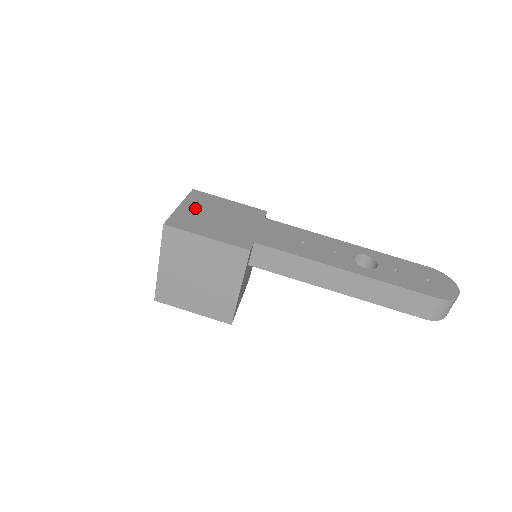
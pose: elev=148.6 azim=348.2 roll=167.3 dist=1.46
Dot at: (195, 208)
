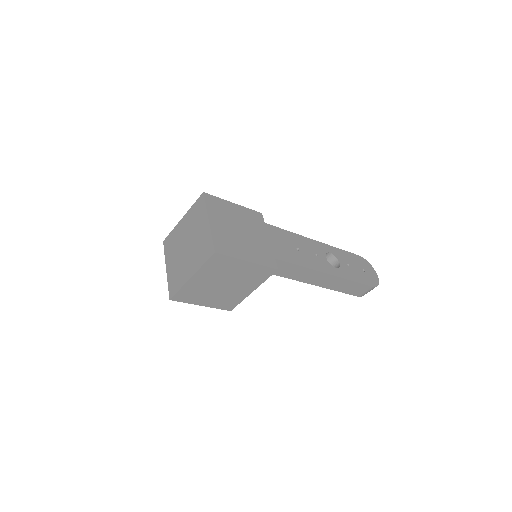
Dot at: (221, 222)
